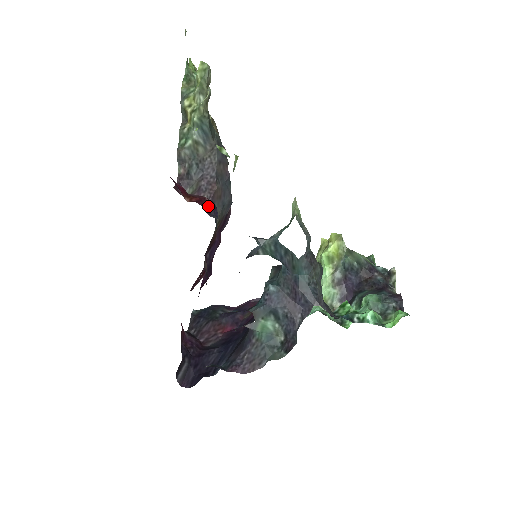
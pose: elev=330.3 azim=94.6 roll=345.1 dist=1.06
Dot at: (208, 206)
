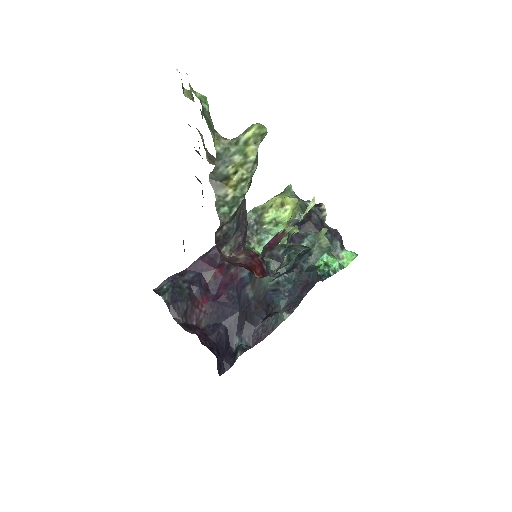
Dot at: (265, 267)
